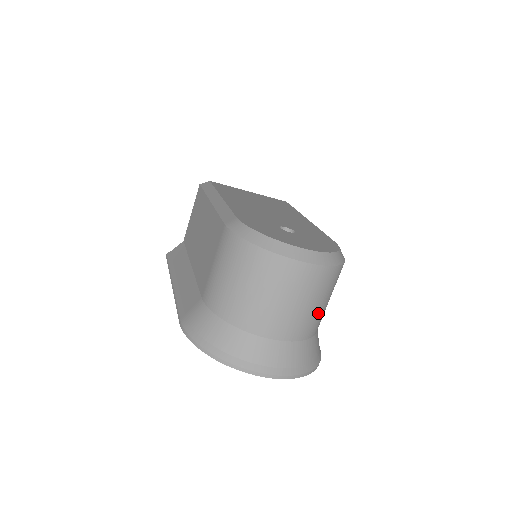
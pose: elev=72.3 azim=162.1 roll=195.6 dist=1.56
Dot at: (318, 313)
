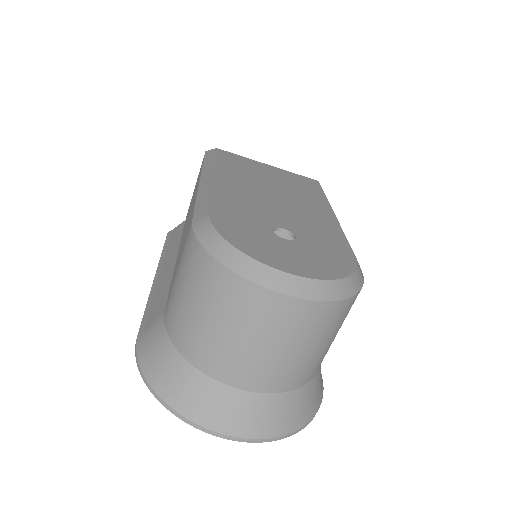
Dot at: (311, 359)
